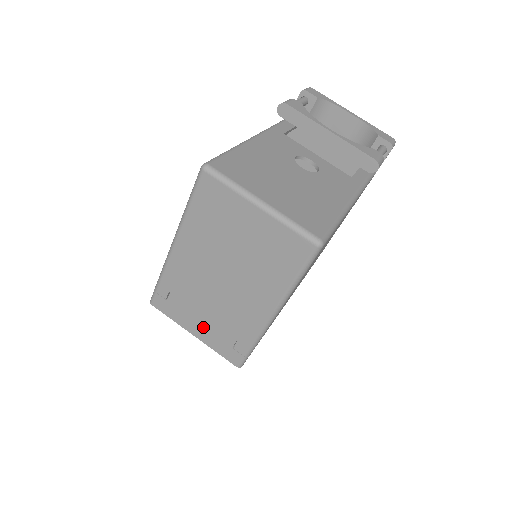
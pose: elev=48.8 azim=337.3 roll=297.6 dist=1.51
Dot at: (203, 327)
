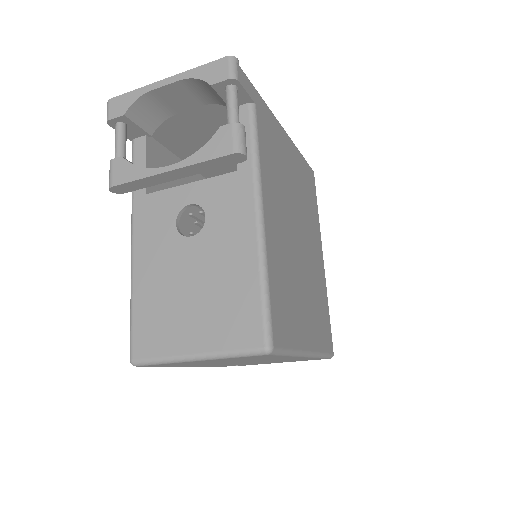
Dot at: occluded
